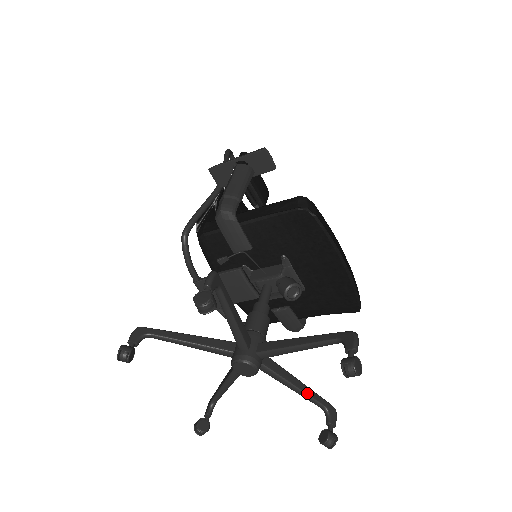
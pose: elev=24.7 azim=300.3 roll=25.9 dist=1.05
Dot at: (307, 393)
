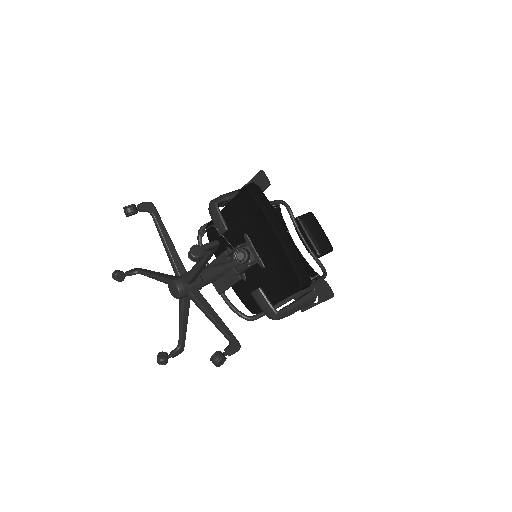
Dot at: (218, 323)
